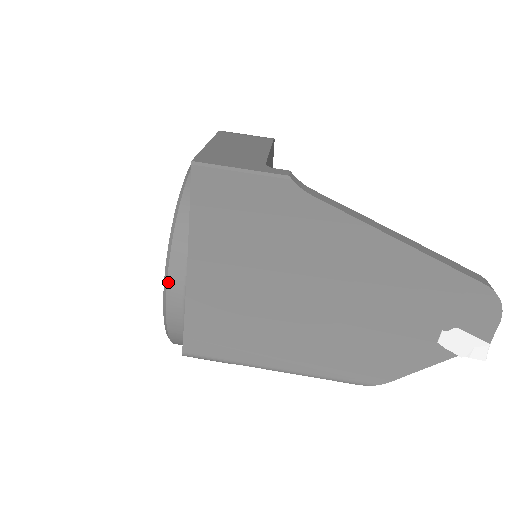
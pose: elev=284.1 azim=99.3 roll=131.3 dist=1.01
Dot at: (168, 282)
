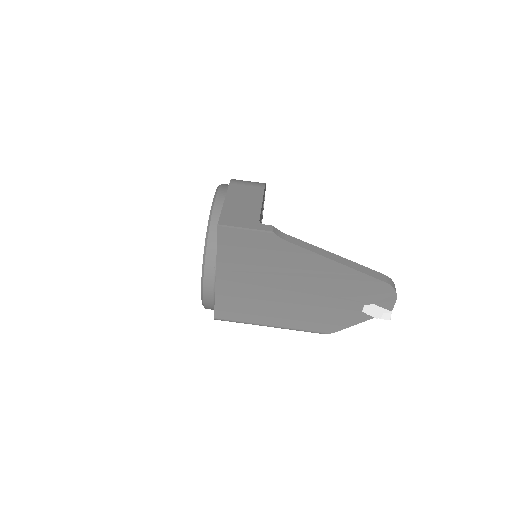
Dot at: (204, 280)
